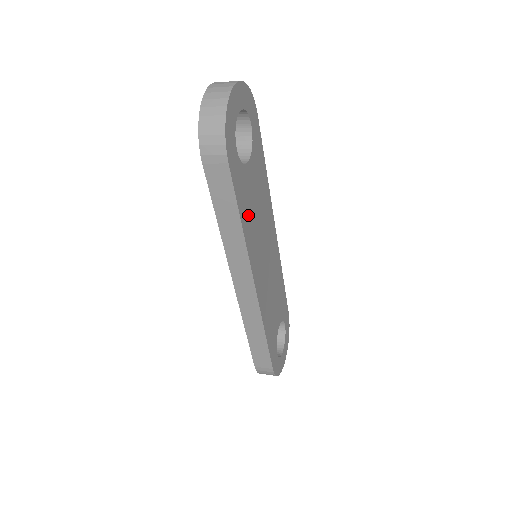
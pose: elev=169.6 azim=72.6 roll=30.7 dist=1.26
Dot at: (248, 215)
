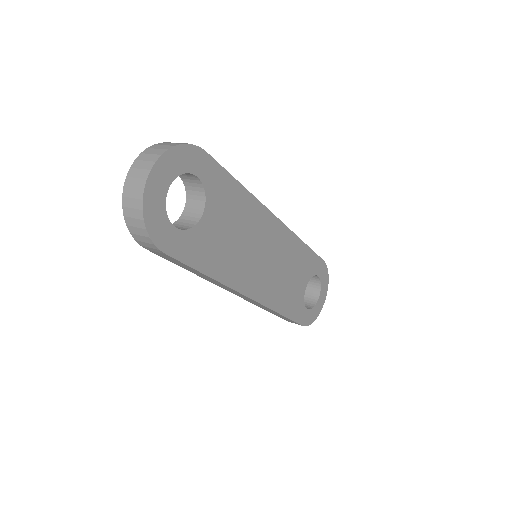
Dot at: (218, 258)
